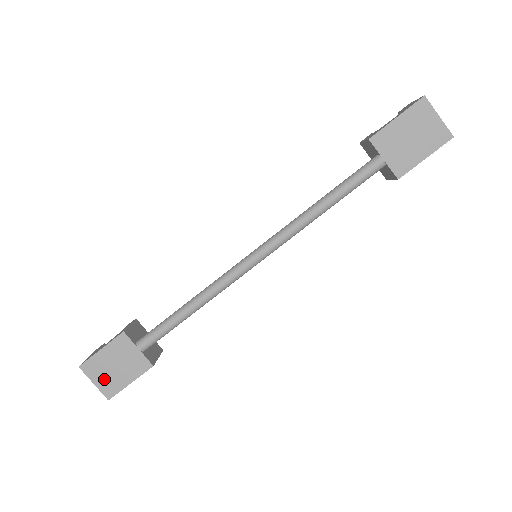
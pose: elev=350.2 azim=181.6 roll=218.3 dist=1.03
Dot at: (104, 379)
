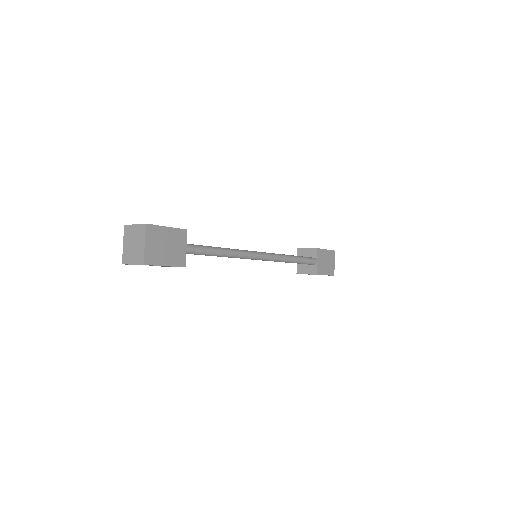
Dot at: (153, 247)
